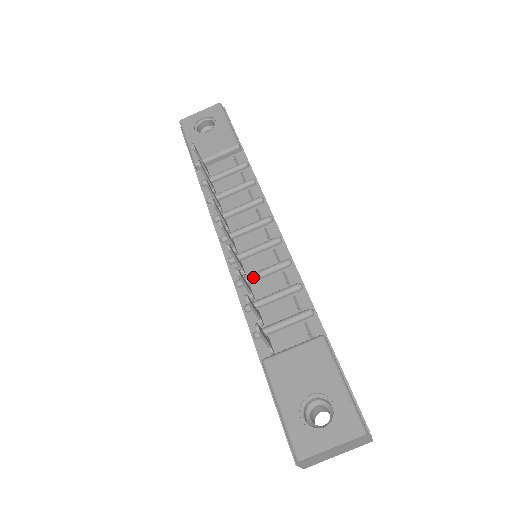
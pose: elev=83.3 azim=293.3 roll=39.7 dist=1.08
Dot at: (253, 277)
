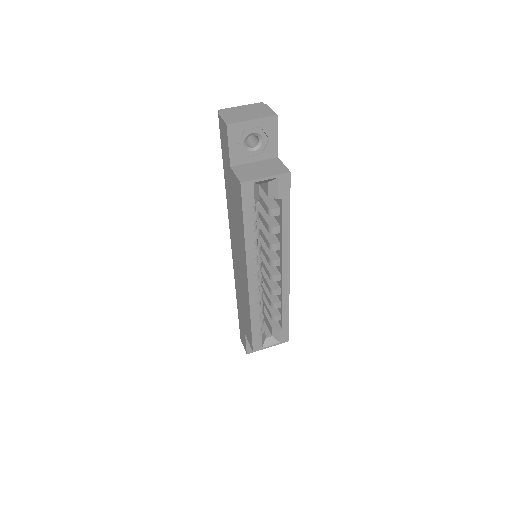
Dot at: occluded
